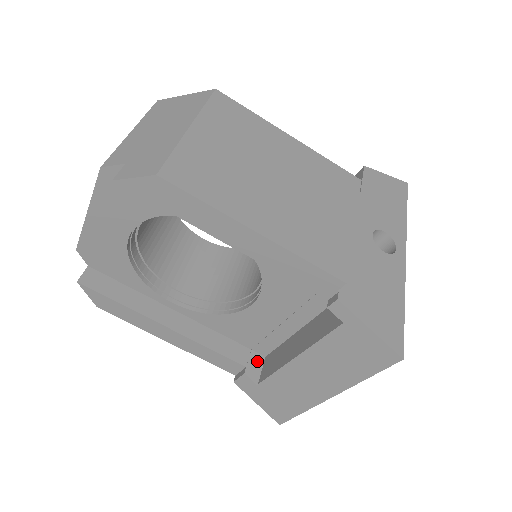
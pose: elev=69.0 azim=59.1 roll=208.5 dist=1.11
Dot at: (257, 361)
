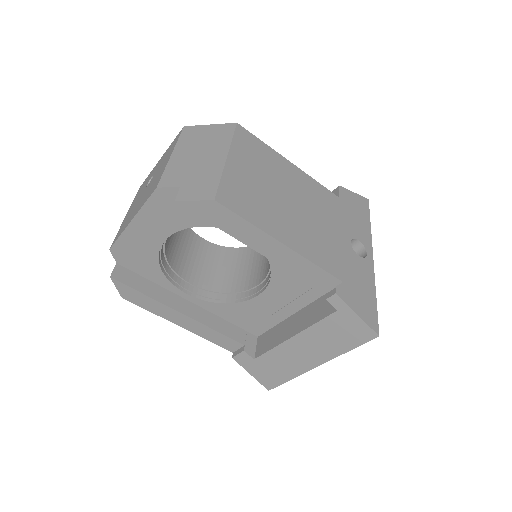
Dot at: (252, 340)
